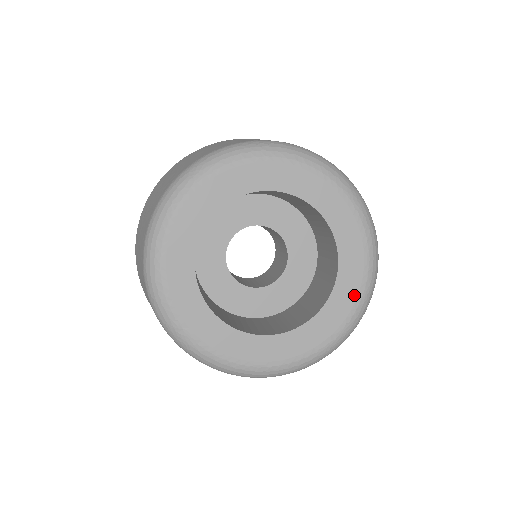
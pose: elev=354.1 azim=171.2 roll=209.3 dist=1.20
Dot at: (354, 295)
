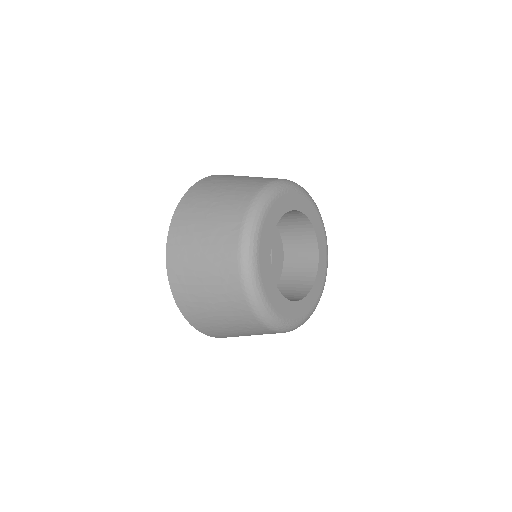
Dot at: (316, 300)
